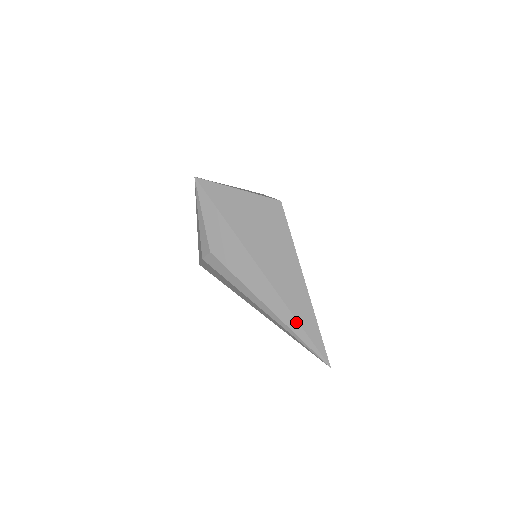
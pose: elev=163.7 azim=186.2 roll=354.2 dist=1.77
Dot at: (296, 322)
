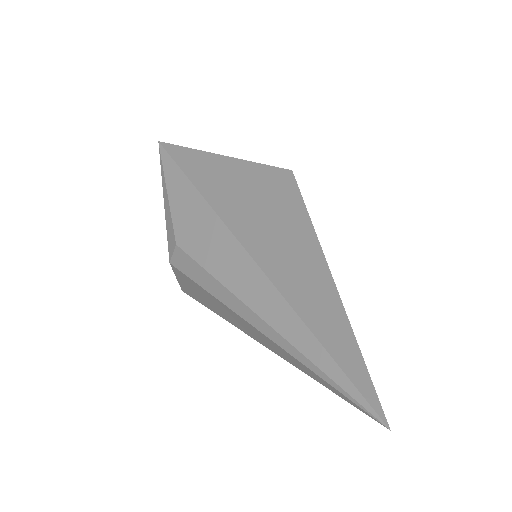
Dot at: (312, 338)
